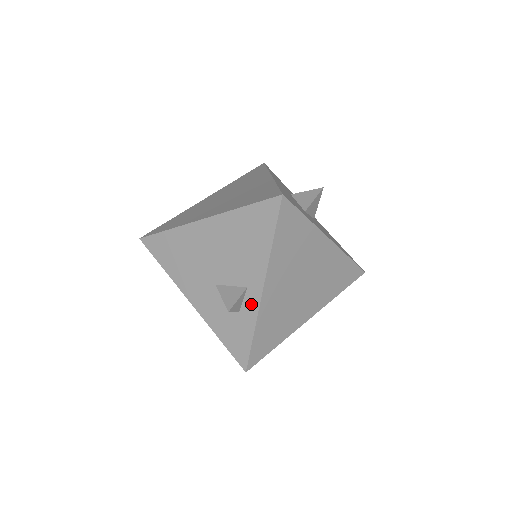
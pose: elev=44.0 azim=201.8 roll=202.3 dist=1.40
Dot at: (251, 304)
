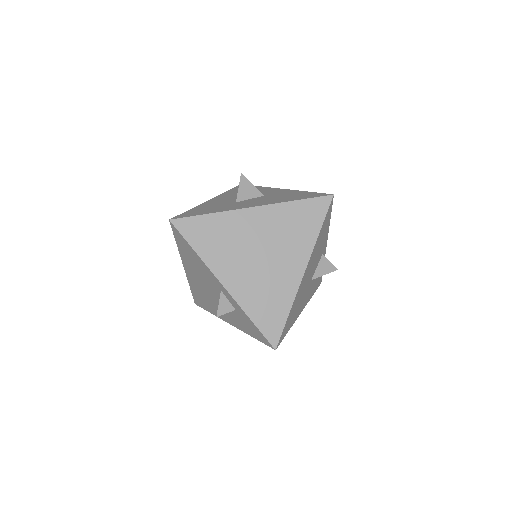
Dot at: (231, 300)
